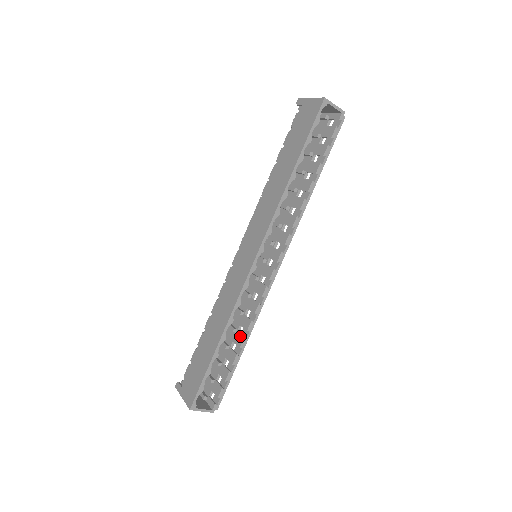
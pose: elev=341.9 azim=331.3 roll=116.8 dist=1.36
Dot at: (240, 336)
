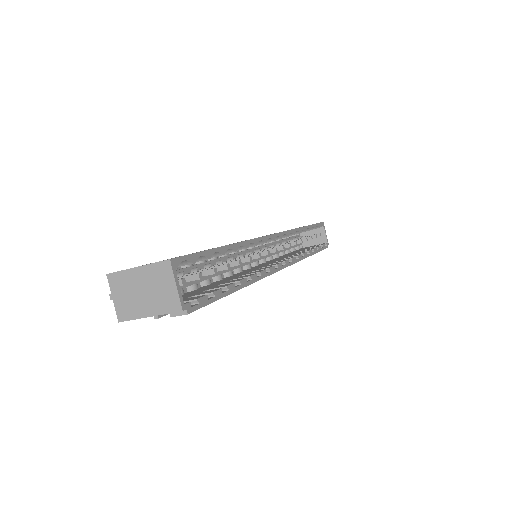
Dot at: (237, 279)
